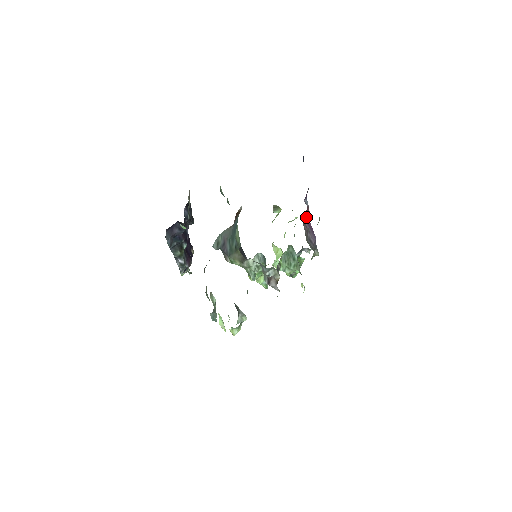
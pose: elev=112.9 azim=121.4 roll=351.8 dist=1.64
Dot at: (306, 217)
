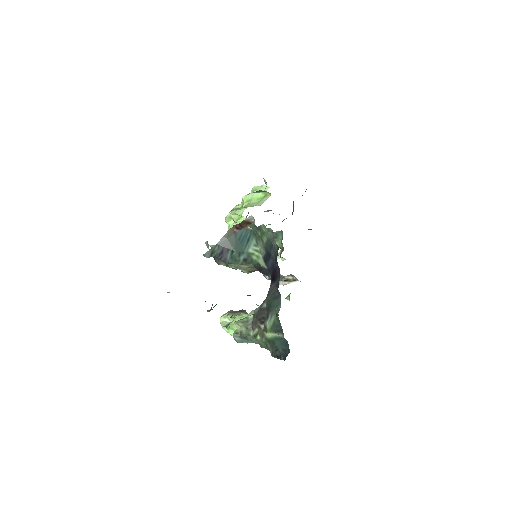
Dot at: occluded
